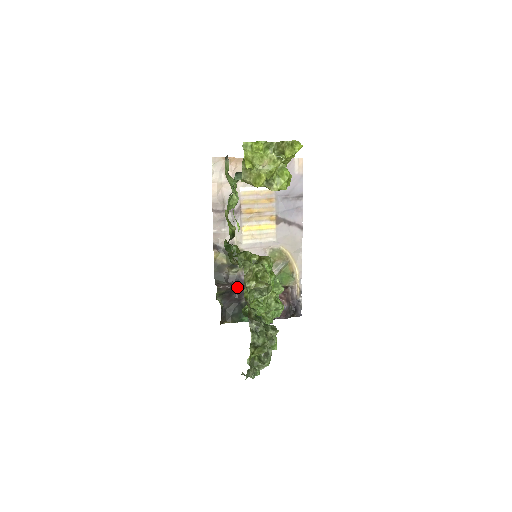
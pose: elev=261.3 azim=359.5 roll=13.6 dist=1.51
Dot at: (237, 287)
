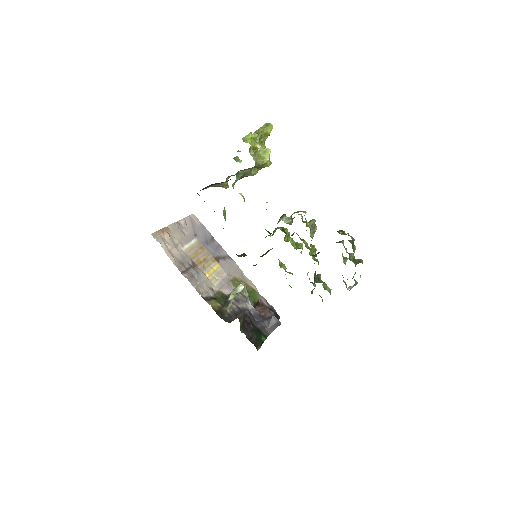
Dot at: occluded
